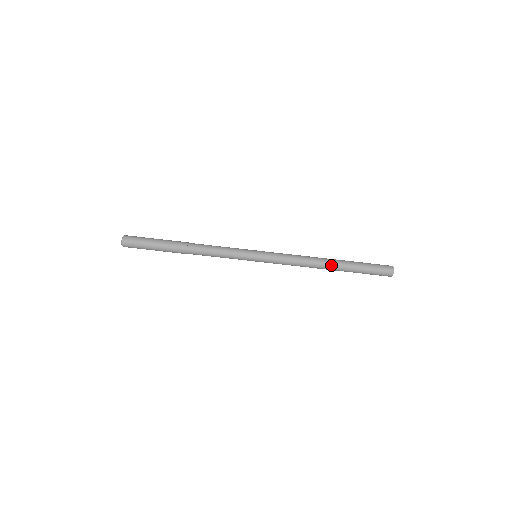
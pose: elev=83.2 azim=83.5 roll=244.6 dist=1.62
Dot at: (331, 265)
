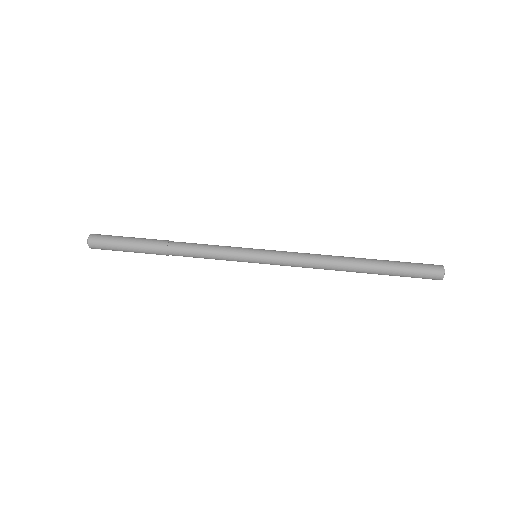
Dot at: (356, 259)
